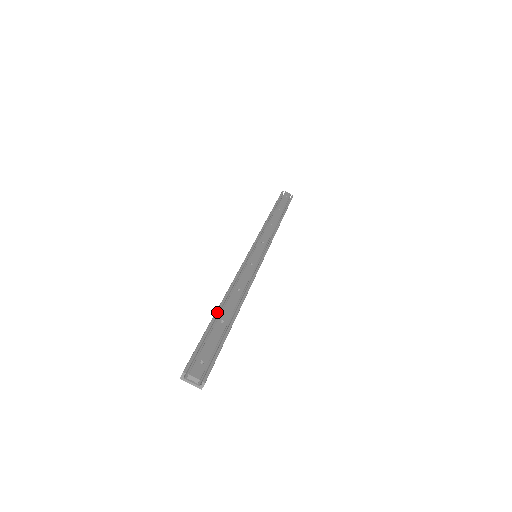
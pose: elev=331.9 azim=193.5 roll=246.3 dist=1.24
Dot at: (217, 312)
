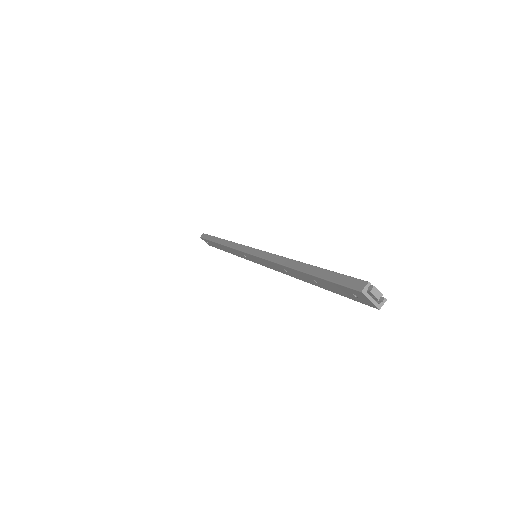
Dot at: (309, 264)
